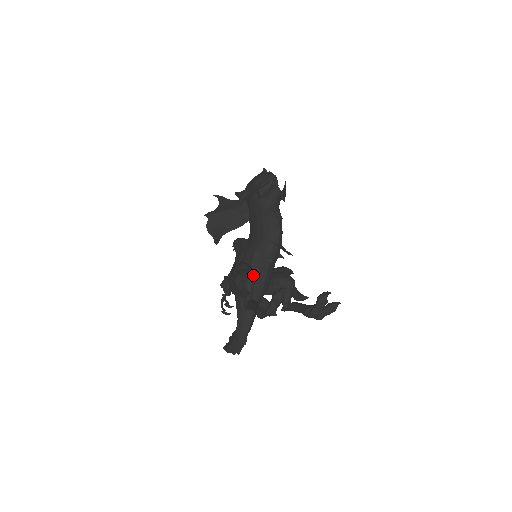
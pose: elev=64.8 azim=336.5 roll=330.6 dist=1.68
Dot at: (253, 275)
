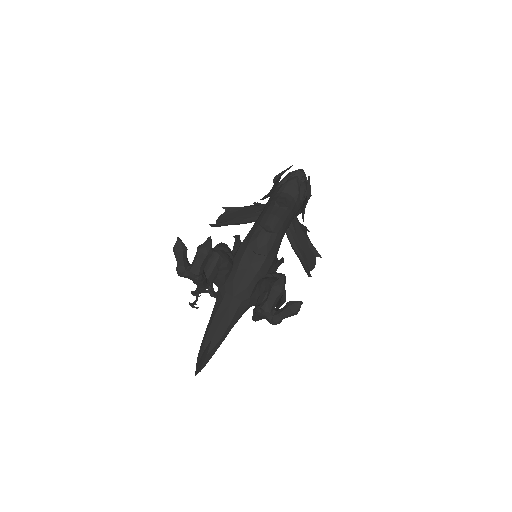
Dot at: (220, 252)
